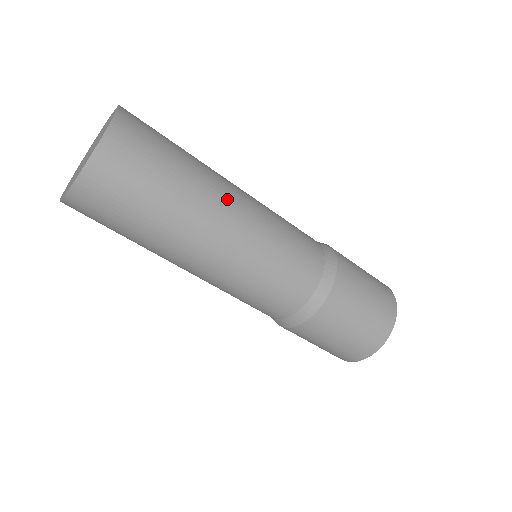
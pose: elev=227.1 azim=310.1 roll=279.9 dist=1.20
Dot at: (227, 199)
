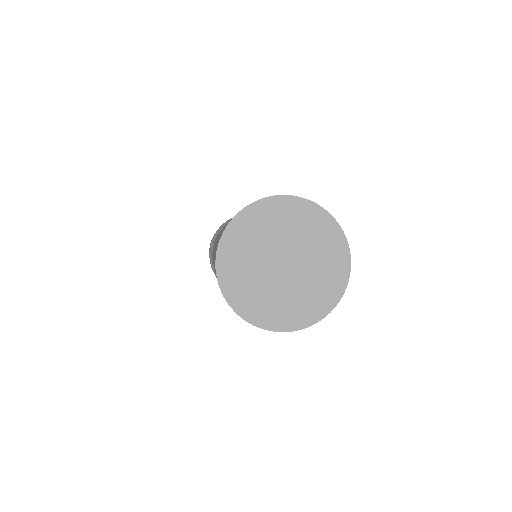
Dot at: occluded
